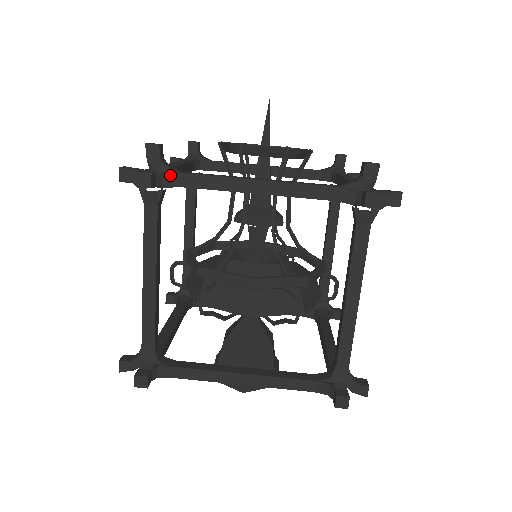
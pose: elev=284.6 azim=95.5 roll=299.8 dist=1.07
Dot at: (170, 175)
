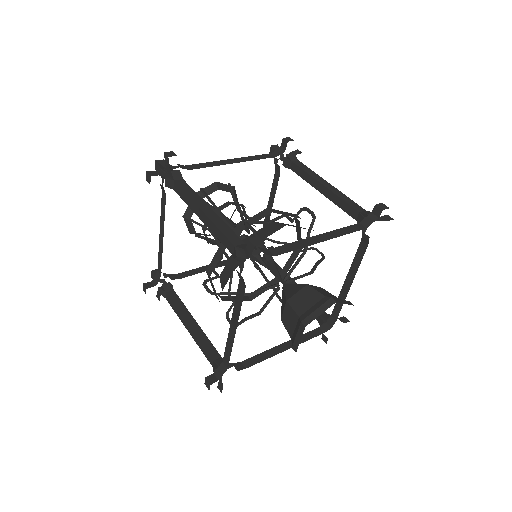
Dot at: (181, 165)
